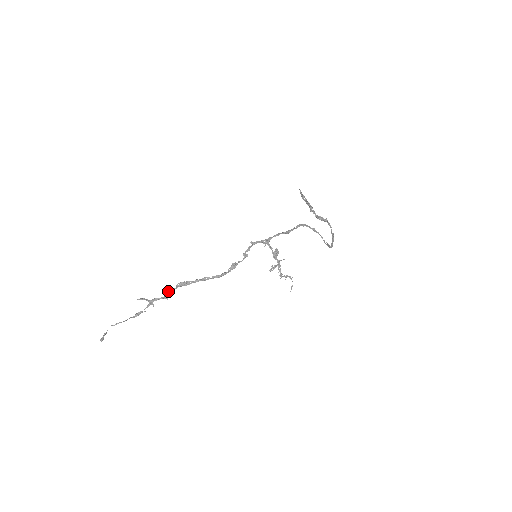
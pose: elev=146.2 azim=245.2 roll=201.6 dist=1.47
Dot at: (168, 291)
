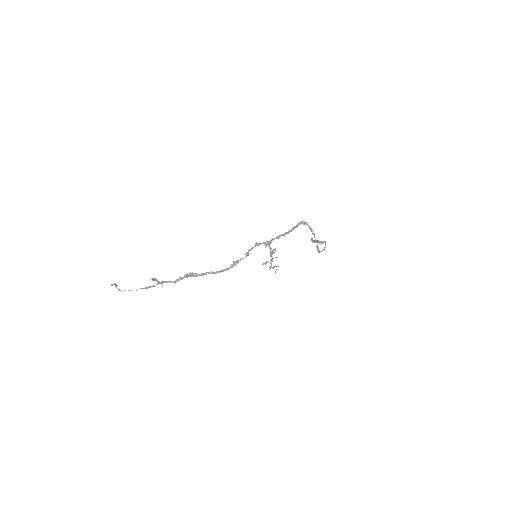
Dot at: (177, 279)
